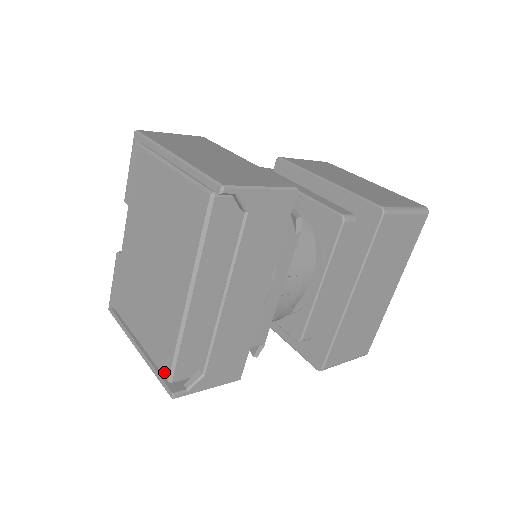
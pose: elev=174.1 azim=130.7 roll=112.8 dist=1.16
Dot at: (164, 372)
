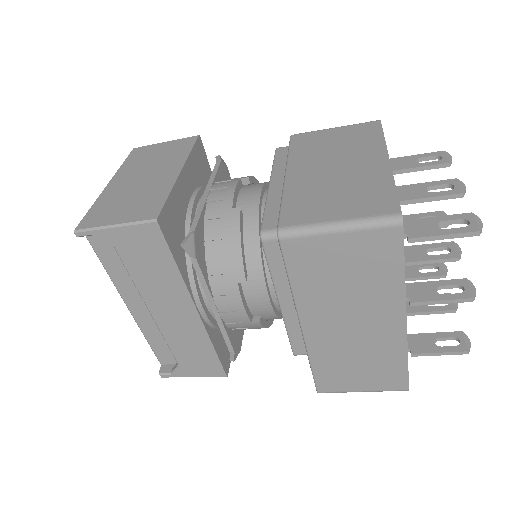
Dot at: occluded
